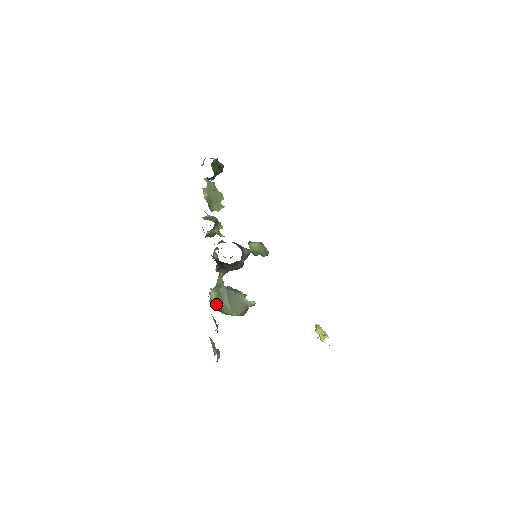
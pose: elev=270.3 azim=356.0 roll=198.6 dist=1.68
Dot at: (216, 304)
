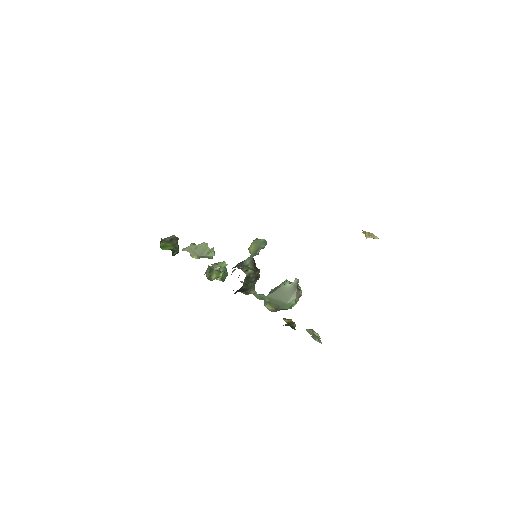
Dot at: (277, 310)
